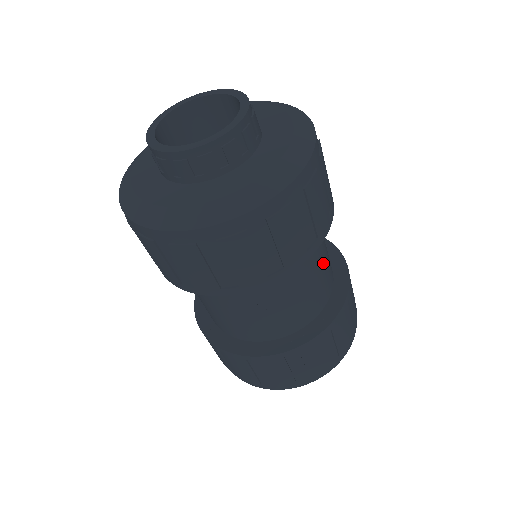
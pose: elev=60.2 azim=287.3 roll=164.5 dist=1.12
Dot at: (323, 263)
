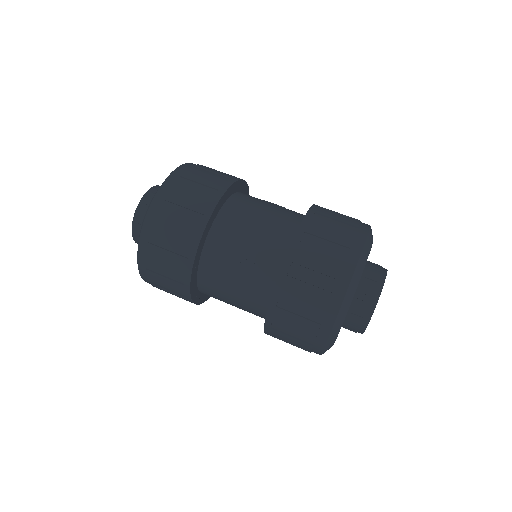
Dot at: (270, 209)
